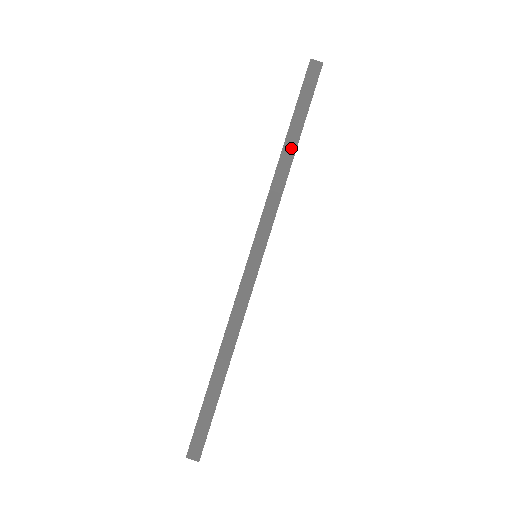
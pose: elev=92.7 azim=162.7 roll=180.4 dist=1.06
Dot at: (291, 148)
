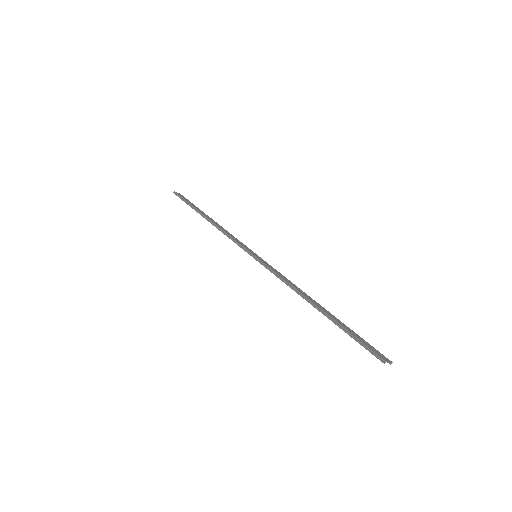
Dot at: (209, 218)
